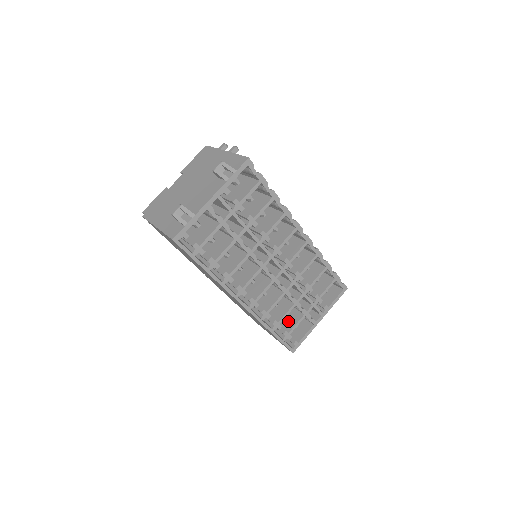
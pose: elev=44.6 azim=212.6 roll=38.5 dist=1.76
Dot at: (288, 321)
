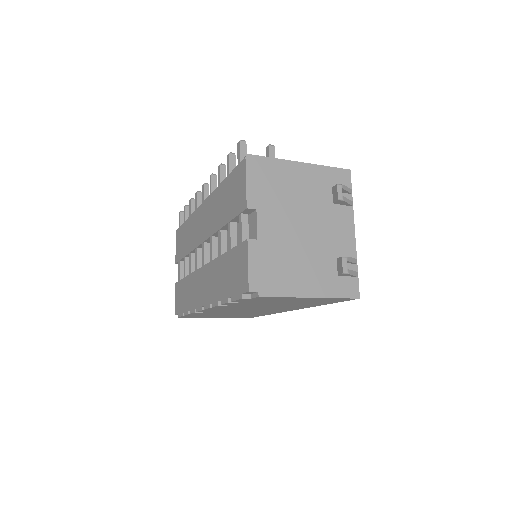
Dot at: occluded
